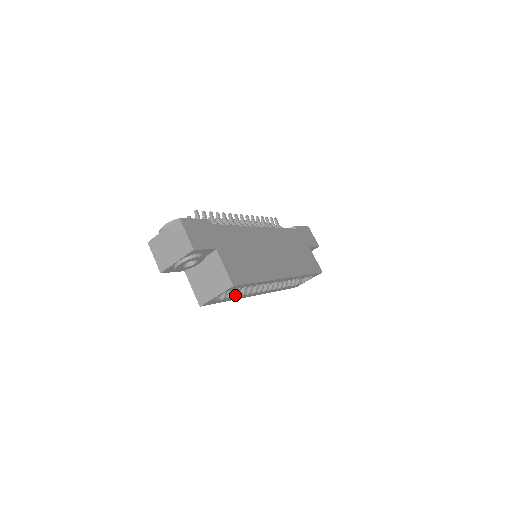
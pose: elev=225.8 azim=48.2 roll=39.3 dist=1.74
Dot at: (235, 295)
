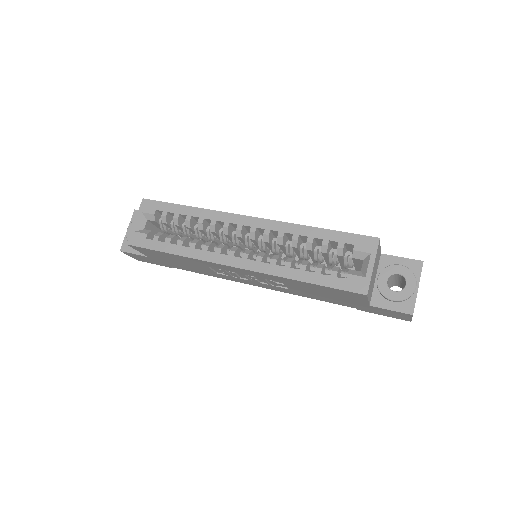
Dot at: (178, 243)
